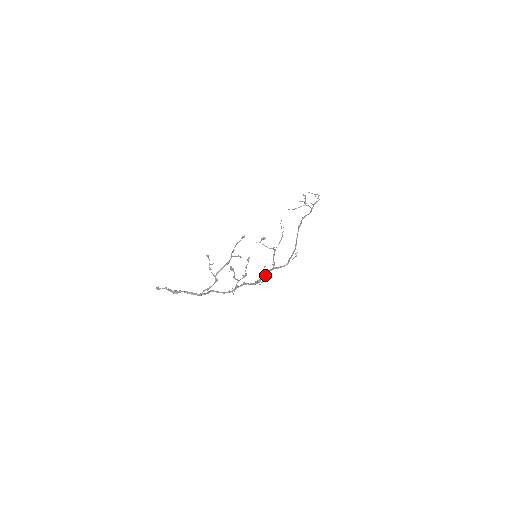
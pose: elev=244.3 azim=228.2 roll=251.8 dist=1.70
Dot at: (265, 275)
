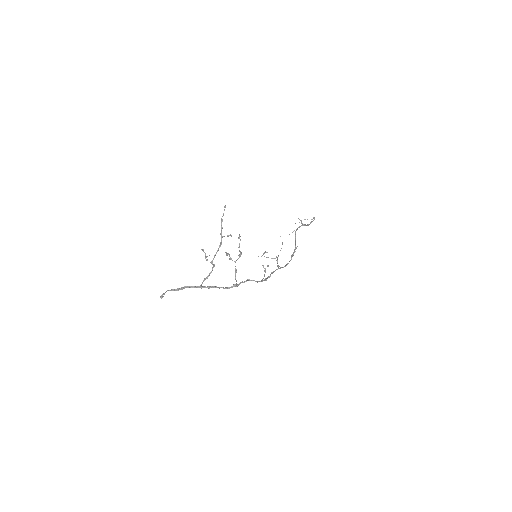
Dot at: occluded
